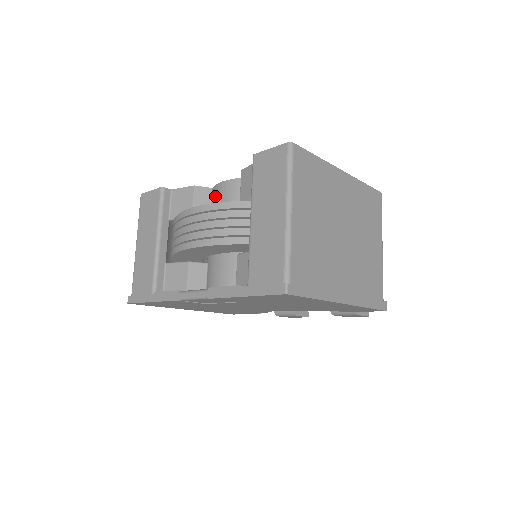
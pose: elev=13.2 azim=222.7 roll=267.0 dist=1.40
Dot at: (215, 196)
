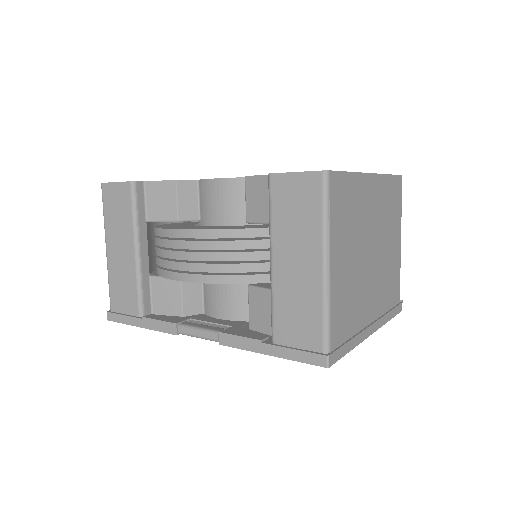
Dot at: (205, 195)
